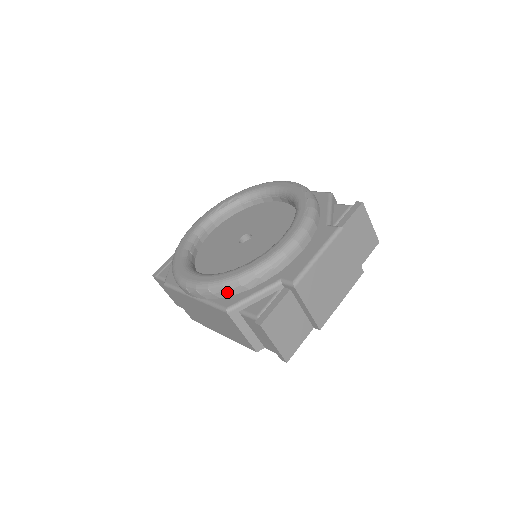
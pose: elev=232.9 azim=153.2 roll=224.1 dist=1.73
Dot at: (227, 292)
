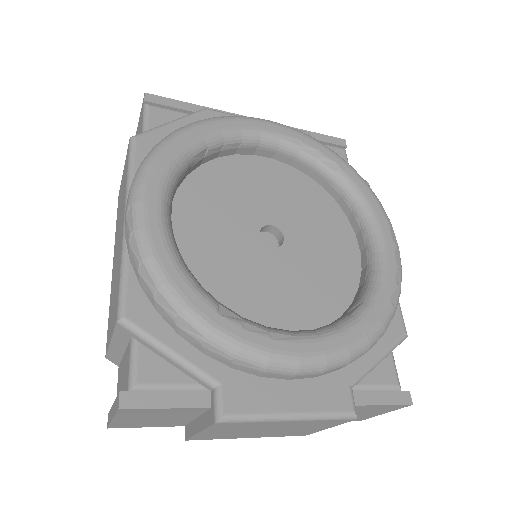
Dot at: (153, 298)
